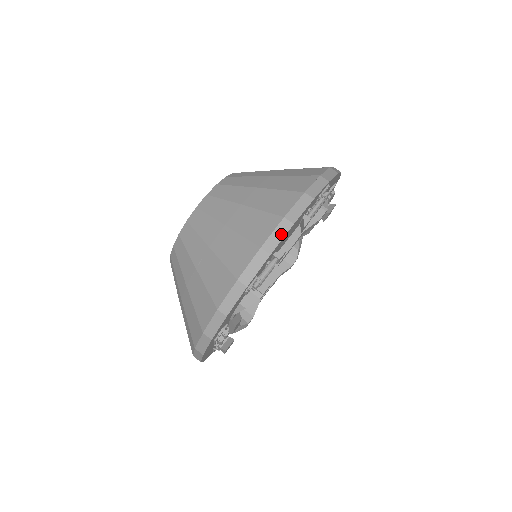
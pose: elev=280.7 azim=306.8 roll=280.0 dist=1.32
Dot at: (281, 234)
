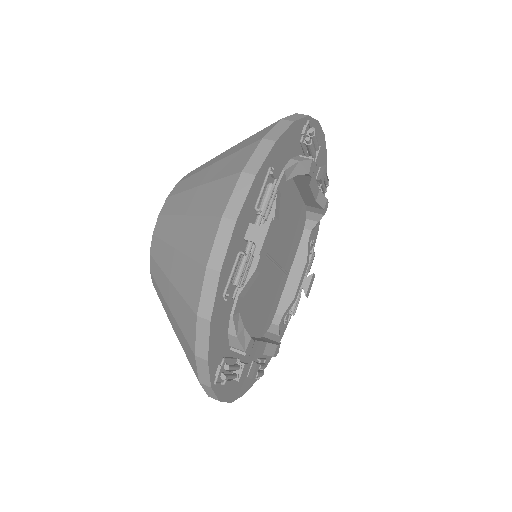
Dot at: occluded
